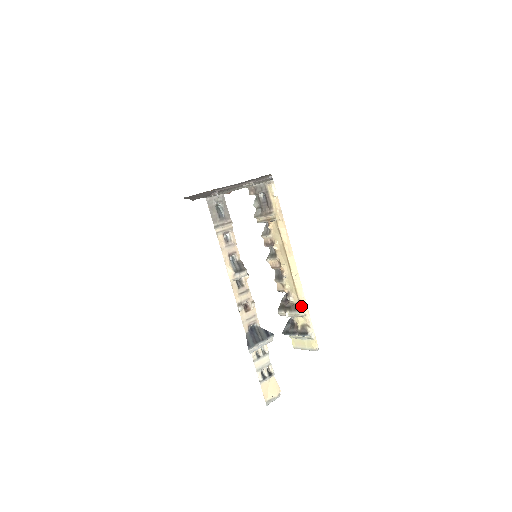
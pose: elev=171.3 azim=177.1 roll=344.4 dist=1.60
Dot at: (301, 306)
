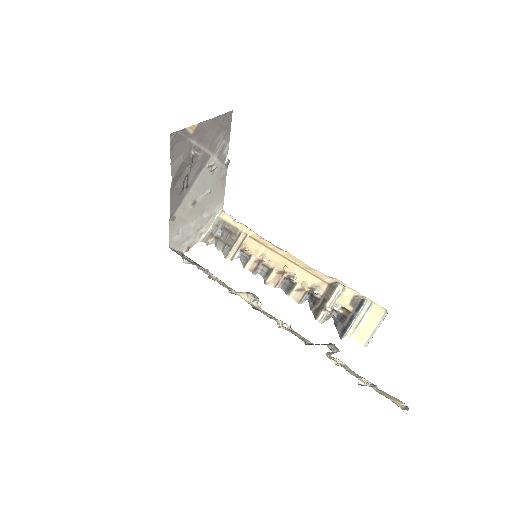
Dot at: (333, 283)
